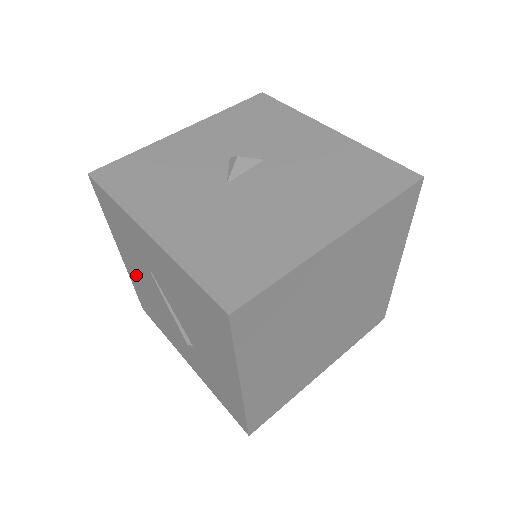
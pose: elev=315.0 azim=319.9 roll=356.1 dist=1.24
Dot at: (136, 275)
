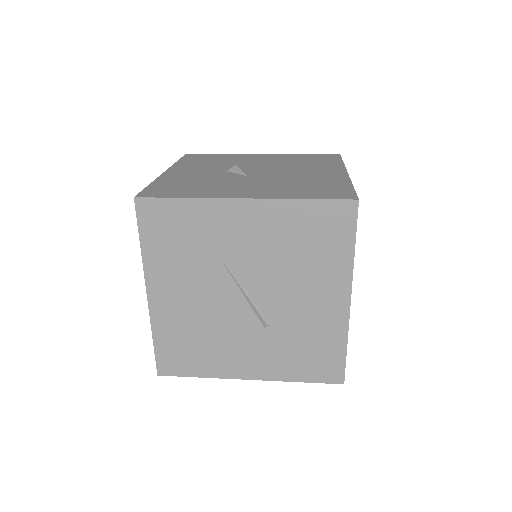
Dot at: (176, 305)
